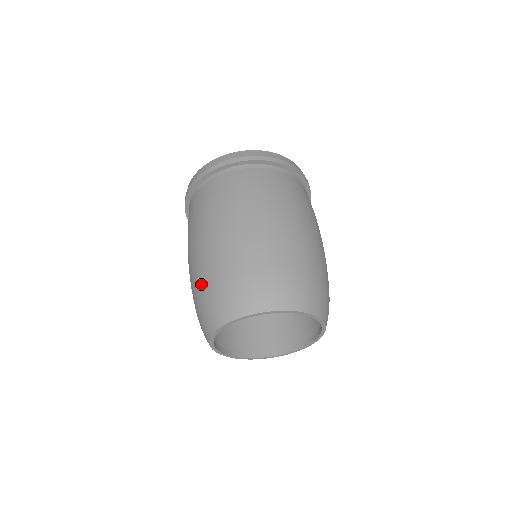
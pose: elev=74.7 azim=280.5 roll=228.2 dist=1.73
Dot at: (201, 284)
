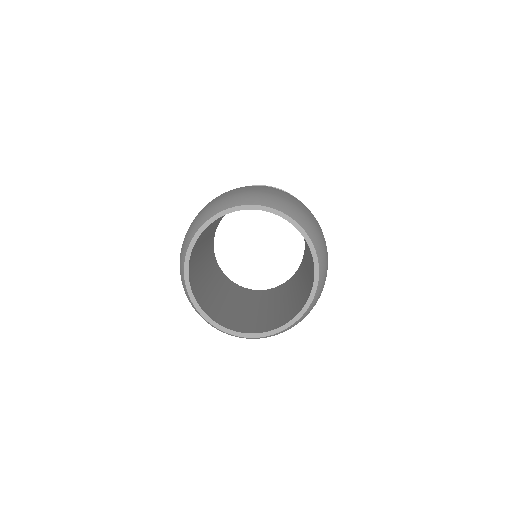
Dot at: occluded
